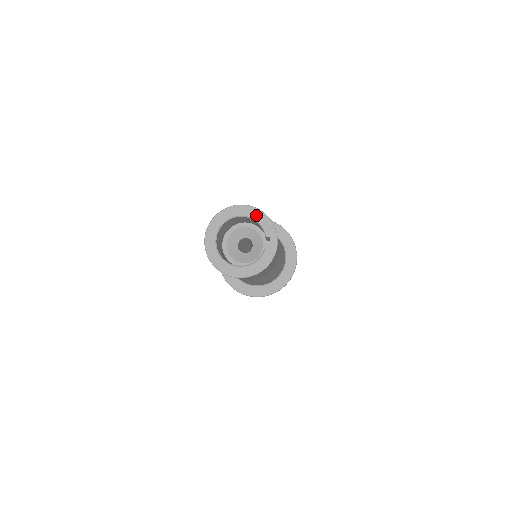
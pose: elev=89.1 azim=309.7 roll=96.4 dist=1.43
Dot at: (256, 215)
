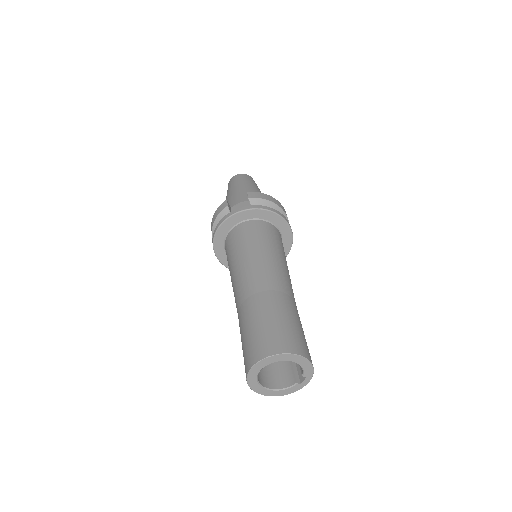
Dot at: (303, 363)
